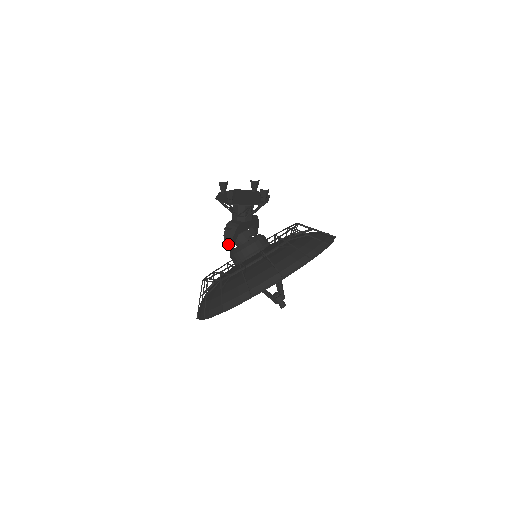
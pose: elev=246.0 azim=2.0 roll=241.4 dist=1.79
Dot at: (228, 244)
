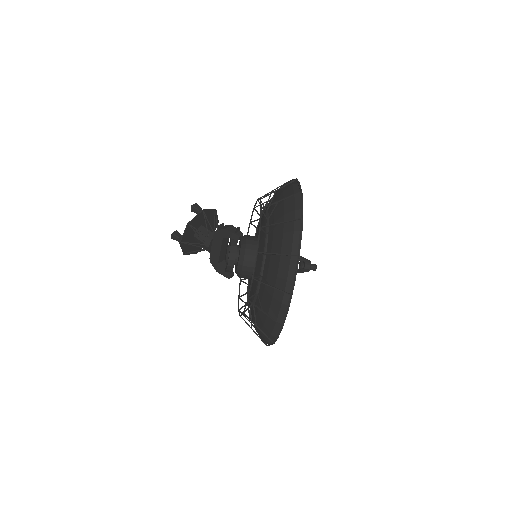
Dot at: occluded
